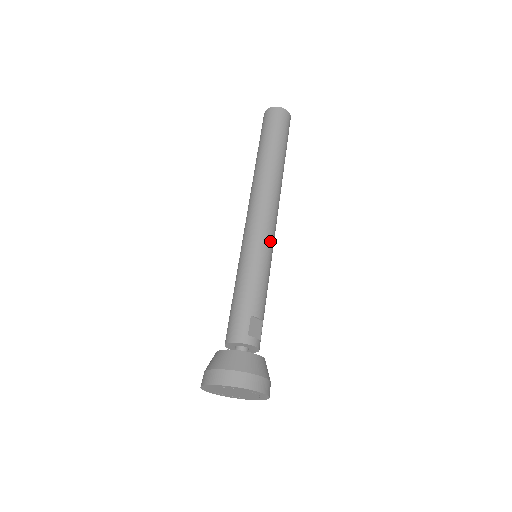
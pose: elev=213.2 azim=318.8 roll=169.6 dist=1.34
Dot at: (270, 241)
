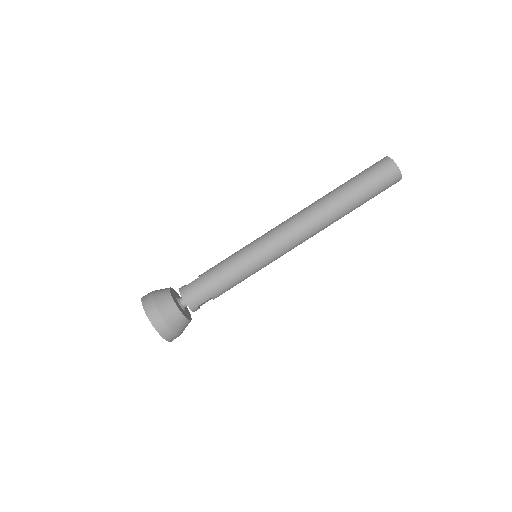
Dot at: occluded
